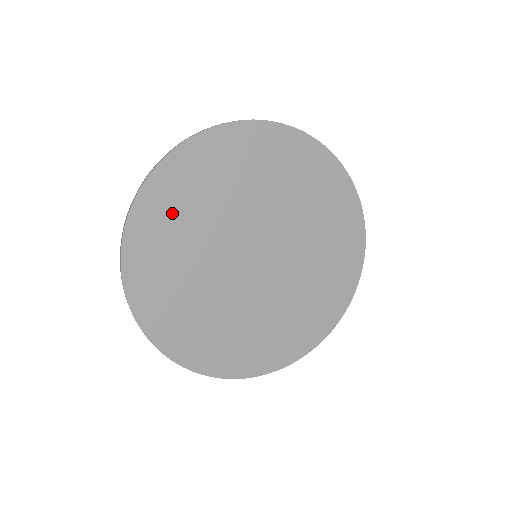
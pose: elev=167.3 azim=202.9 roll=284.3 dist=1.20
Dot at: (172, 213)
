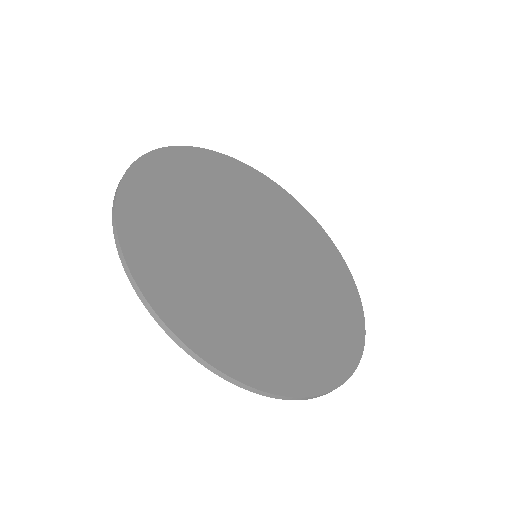
Dot at: (212, 174)
